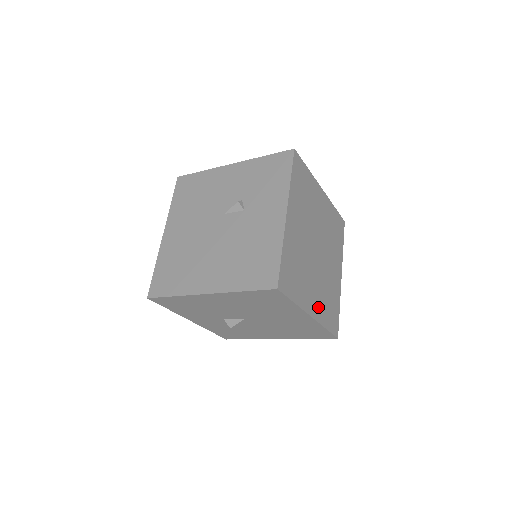
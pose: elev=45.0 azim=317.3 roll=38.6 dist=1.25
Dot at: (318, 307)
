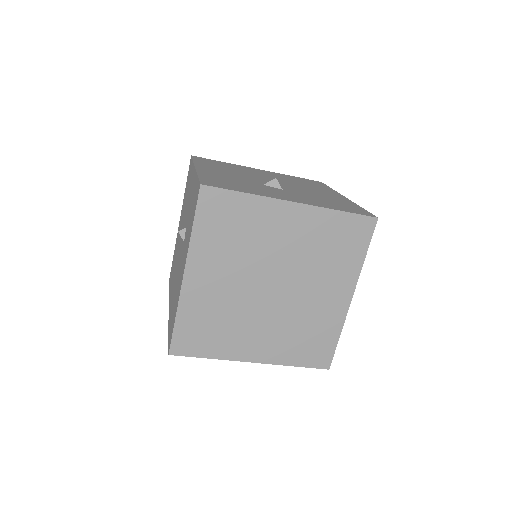
Dot at: (271, 349)
